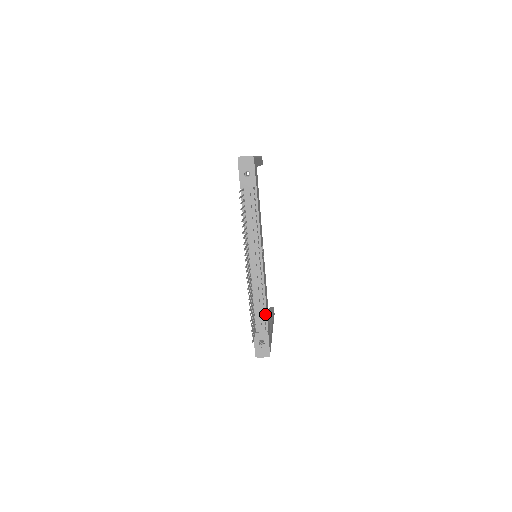
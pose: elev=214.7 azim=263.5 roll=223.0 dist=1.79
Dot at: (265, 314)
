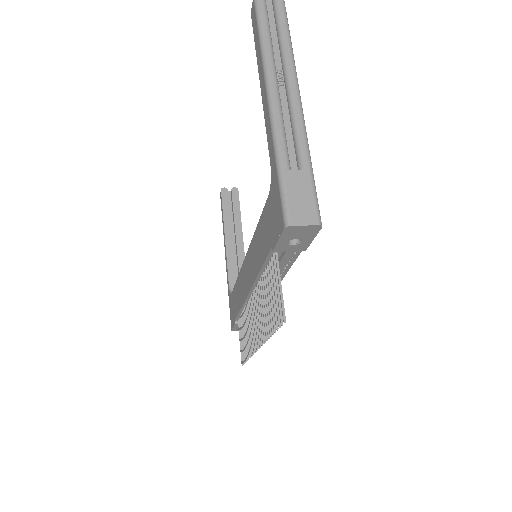
Dot at: occluded
